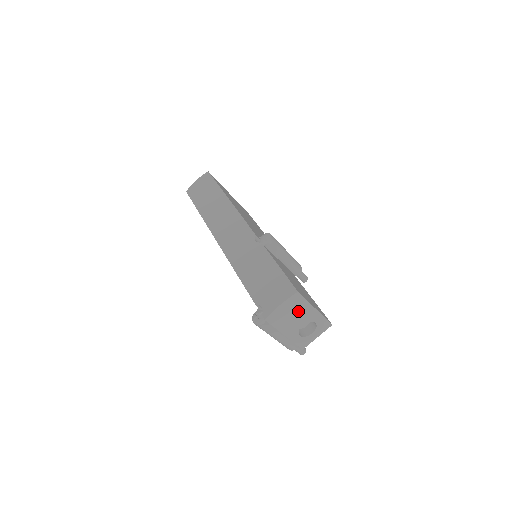
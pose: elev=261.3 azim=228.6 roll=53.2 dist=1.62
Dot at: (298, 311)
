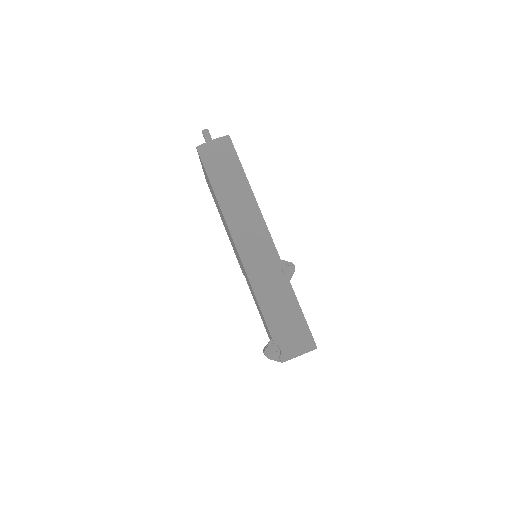
Dot at: occluded
